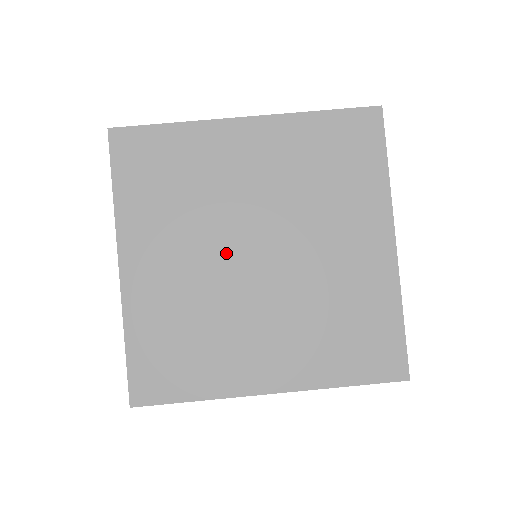
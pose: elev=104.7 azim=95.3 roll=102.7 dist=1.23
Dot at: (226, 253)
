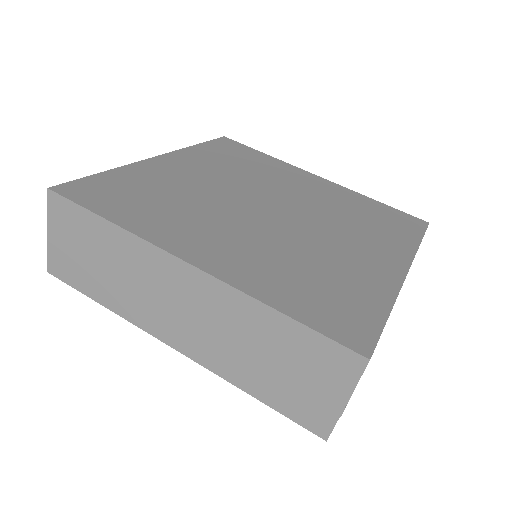
Dot at: (245, 195)
